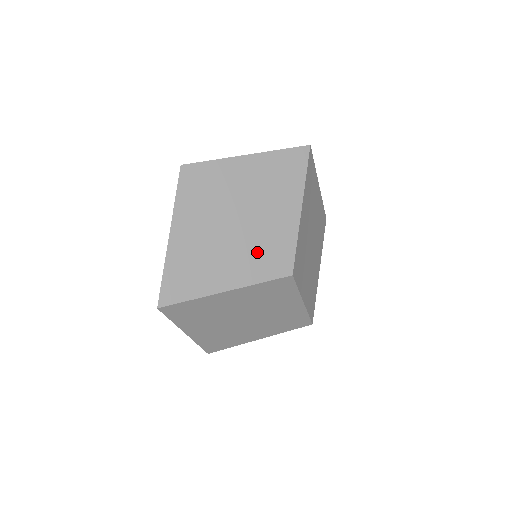
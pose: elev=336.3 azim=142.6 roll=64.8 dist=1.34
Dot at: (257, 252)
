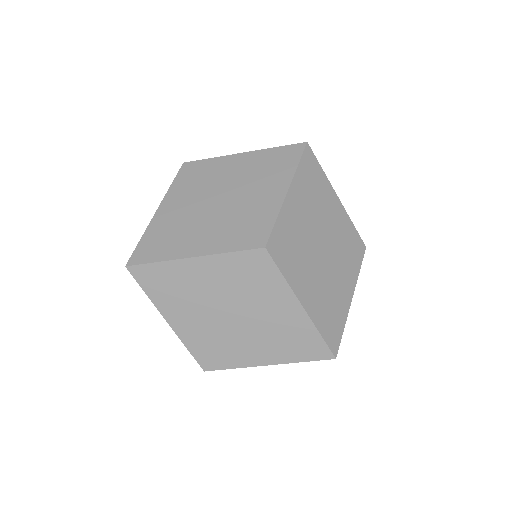
Dot at: (232, 226)
